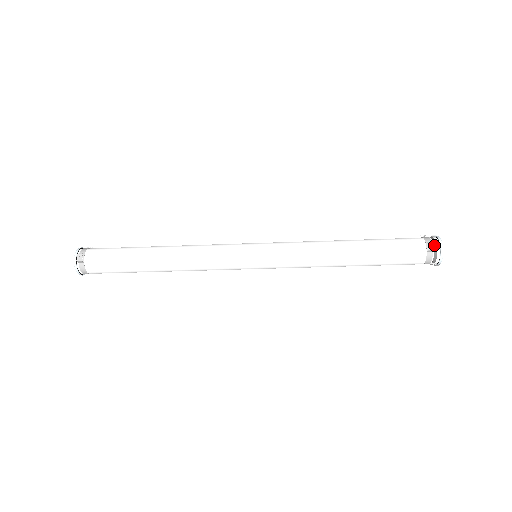
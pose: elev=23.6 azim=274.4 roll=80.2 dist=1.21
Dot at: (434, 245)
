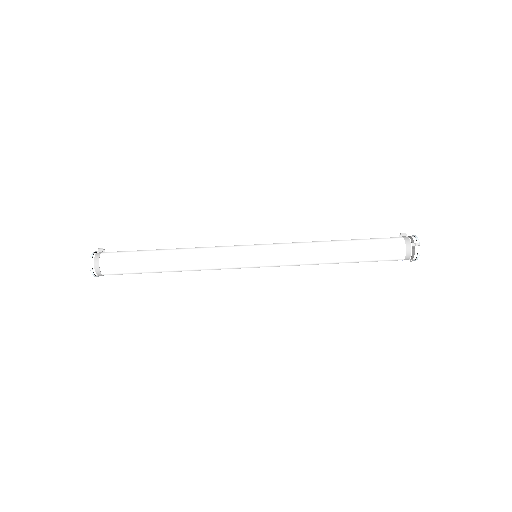
Dot at: occluded
